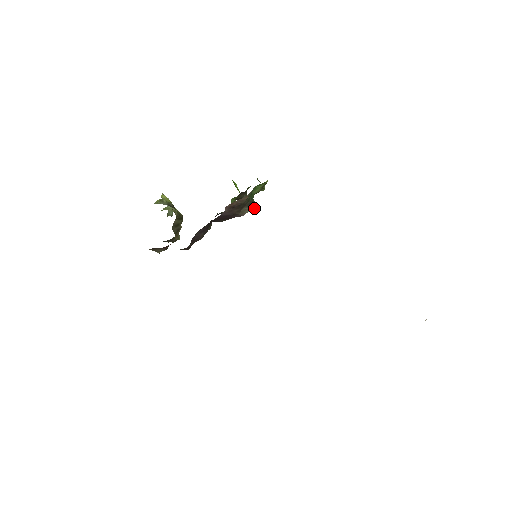
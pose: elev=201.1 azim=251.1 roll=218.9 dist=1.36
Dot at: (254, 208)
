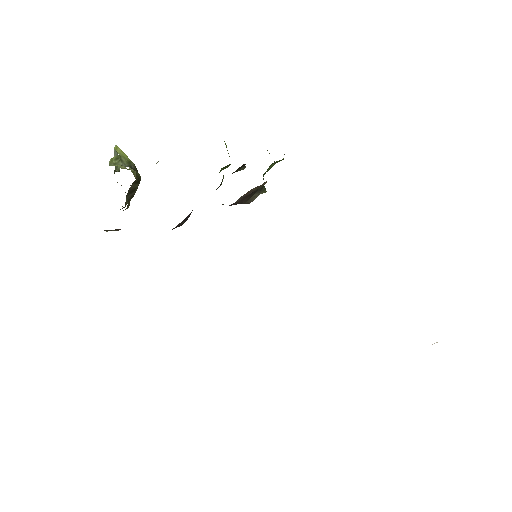
Dot at: occluded
